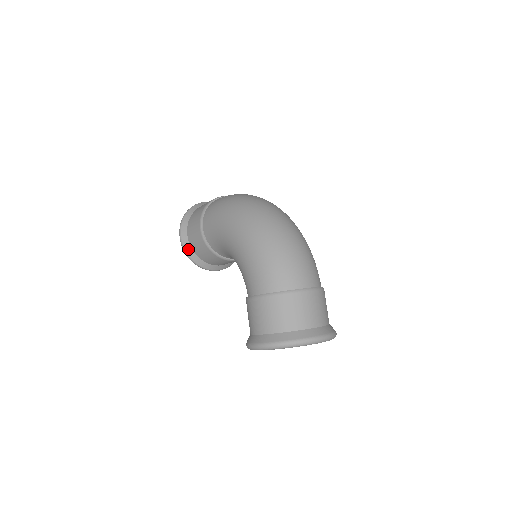
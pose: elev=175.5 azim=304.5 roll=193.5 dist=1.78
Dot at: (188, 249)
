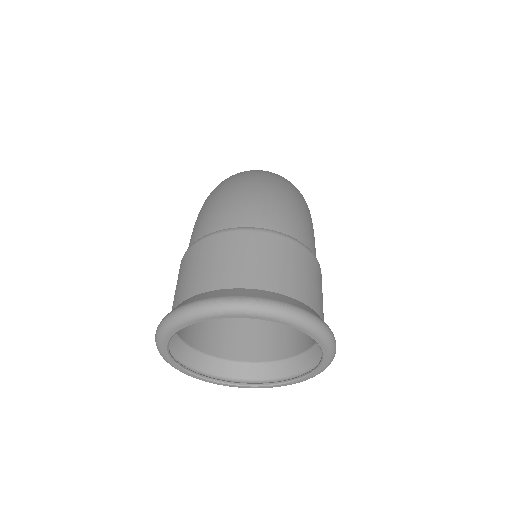
Dot at: occluded
